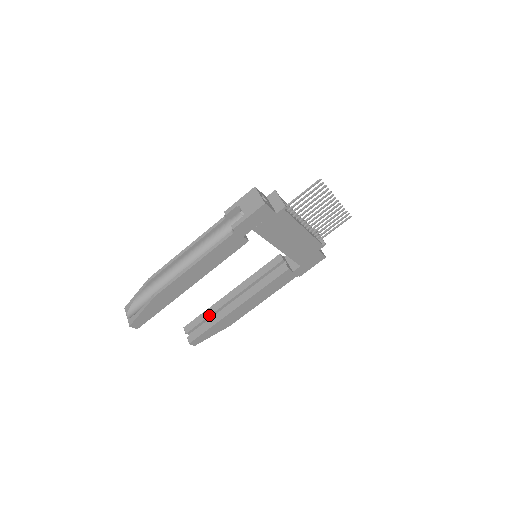
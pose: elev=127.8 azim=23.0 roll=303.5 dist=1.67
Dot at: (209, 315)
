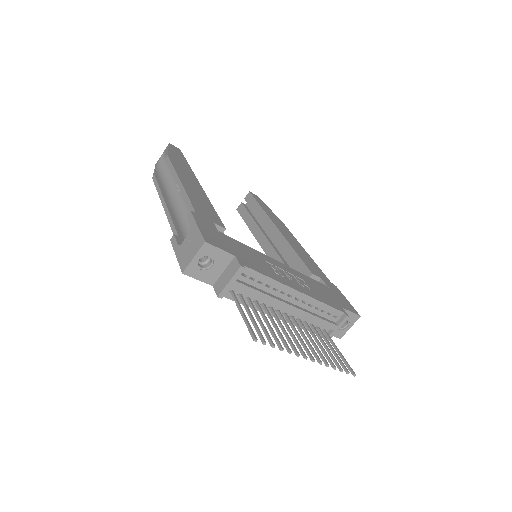
Dot at: (257, 215)
